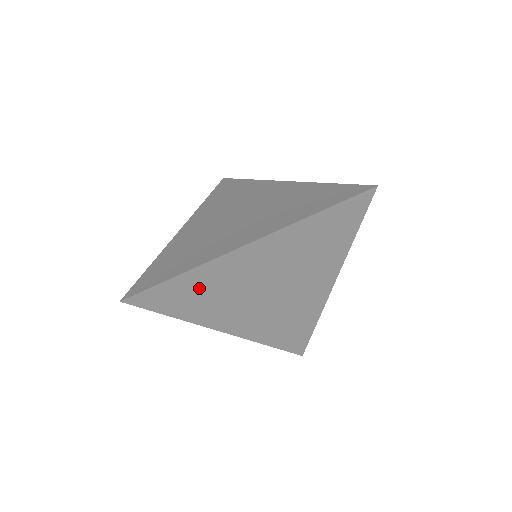
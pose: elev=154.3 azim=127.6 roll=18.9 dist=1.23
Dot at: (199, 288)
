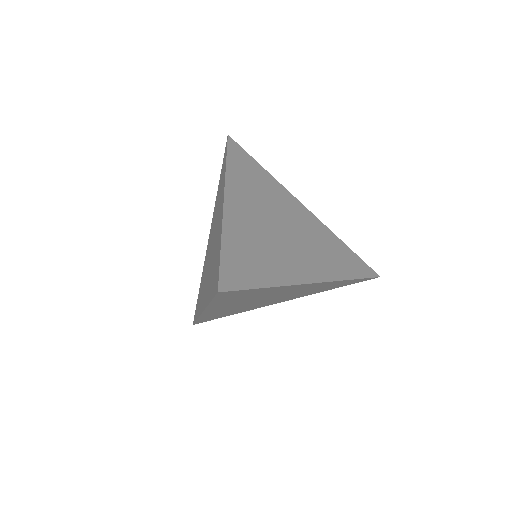
Dot at: (255, 294)
